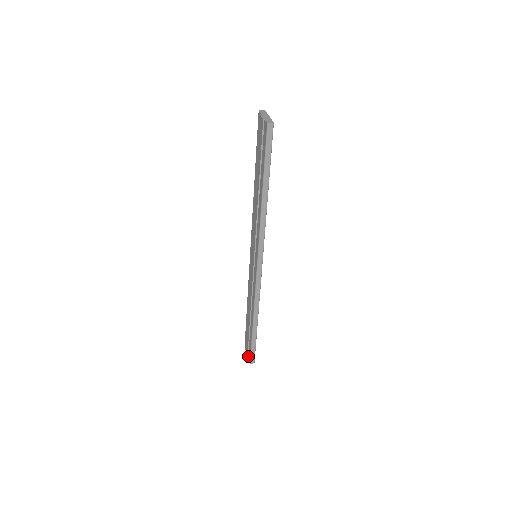
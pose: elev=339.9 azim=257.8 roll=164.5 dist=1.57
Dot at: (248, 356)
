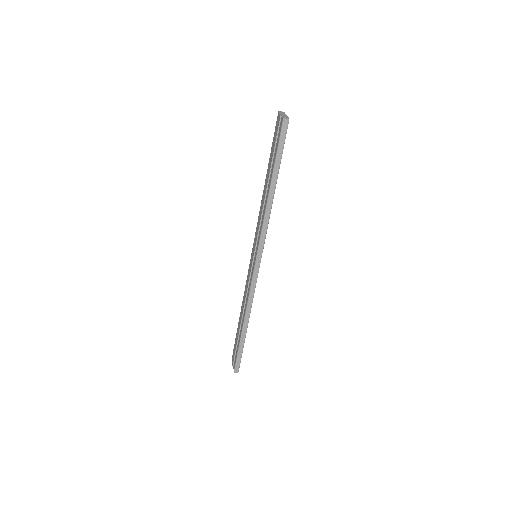
Dot at: (233, 365)
